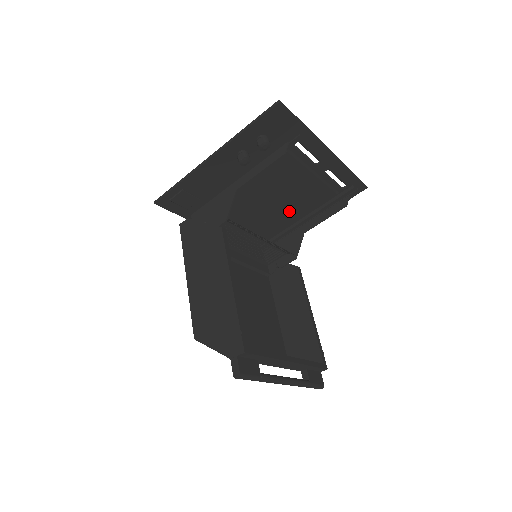
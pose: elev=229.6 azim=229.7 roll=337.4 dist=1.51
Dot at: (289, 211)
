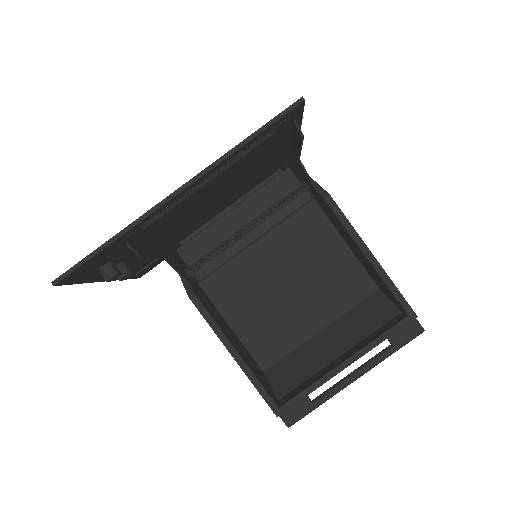
Dot at: (251, 171)
